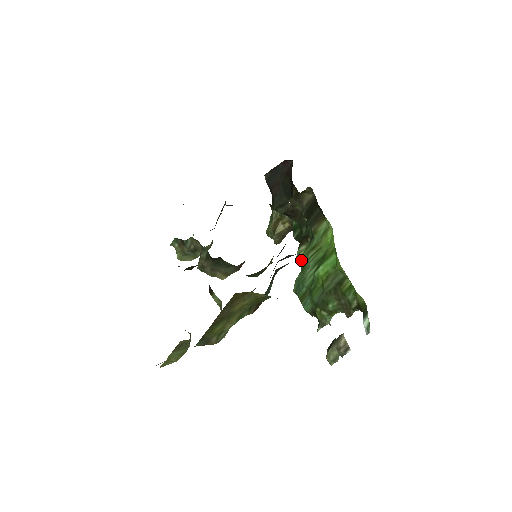
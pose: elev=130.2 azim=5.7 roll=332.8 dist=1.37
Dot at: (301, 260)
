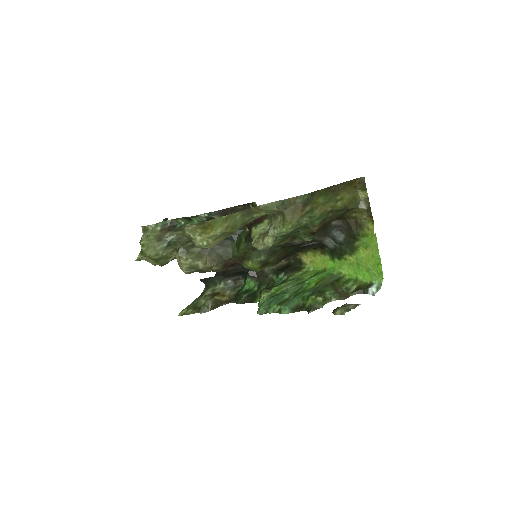
Dot at: (273, 289)
